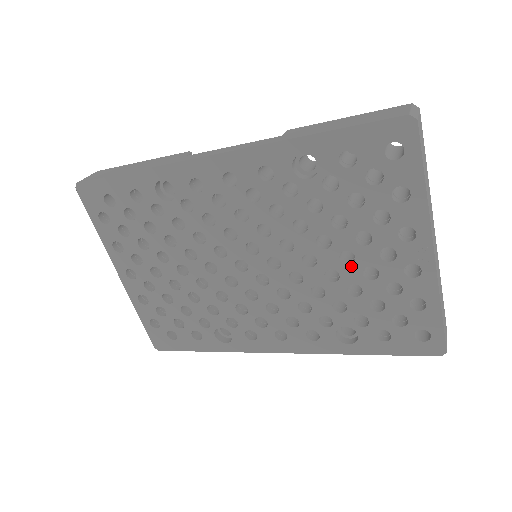
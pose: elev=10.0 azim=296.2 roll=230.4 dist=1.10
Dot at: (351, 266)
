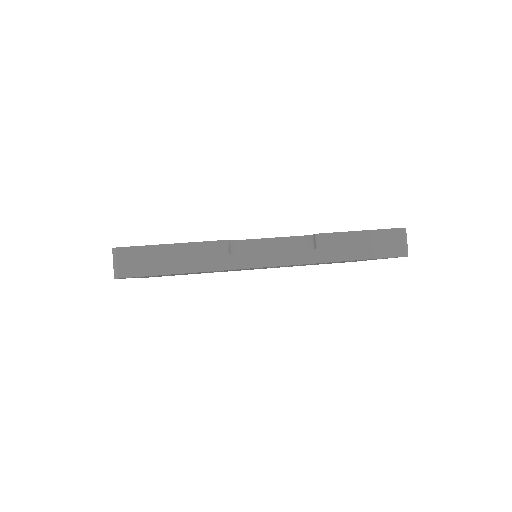
Dot at: occluded
